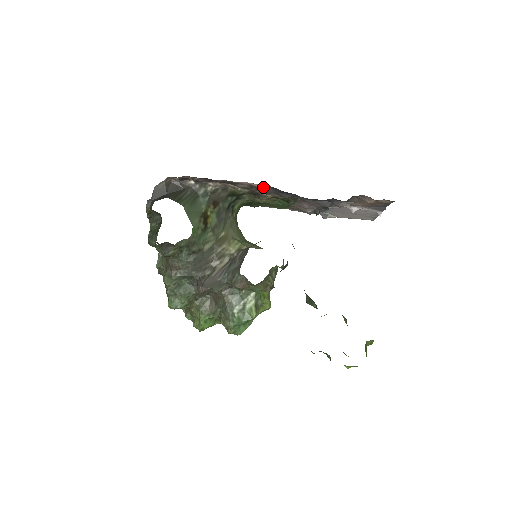
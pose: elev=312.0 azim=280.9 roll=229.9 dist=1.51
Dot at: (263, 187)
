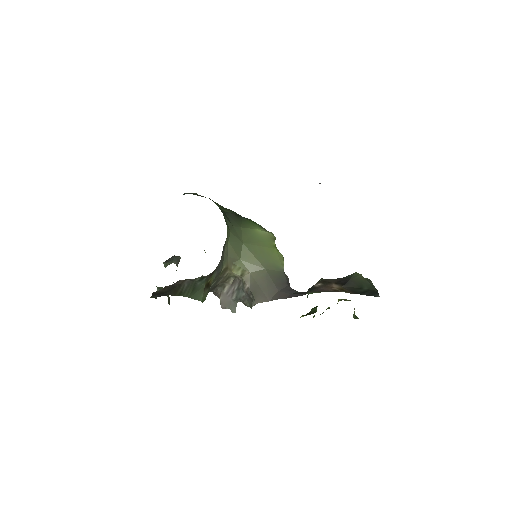
Dot at: occluded
